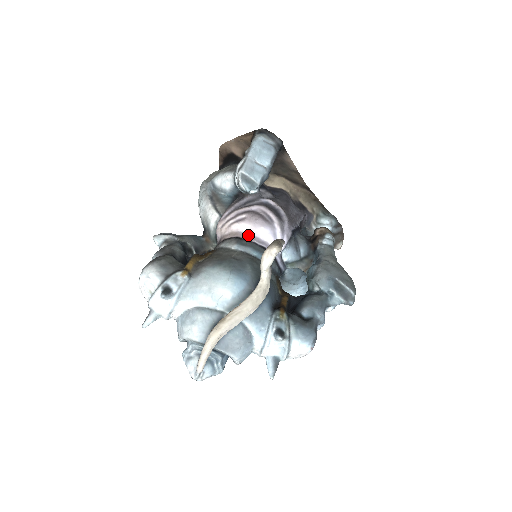
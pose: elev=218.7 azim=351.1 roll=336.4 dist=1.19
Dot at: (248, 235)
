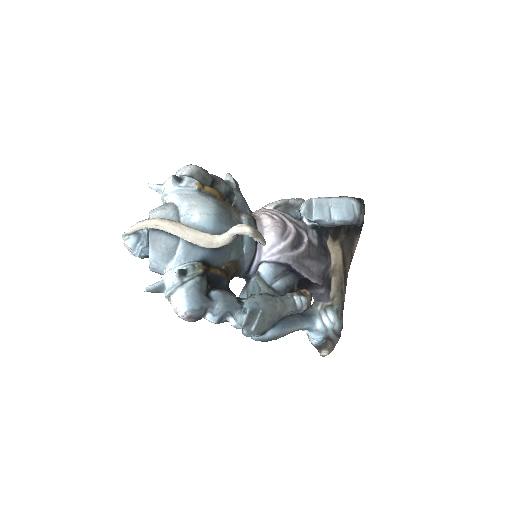
Dot at: (262, 226)
